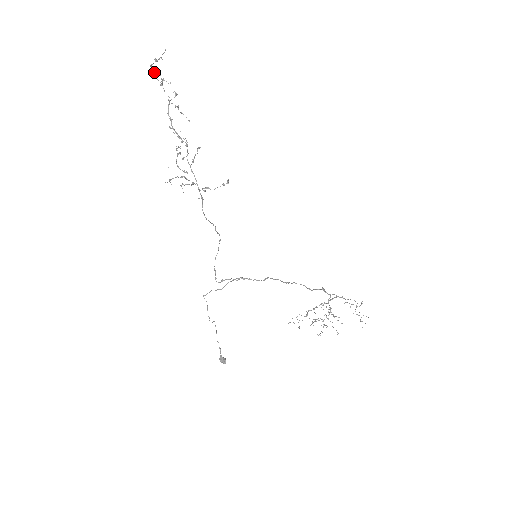
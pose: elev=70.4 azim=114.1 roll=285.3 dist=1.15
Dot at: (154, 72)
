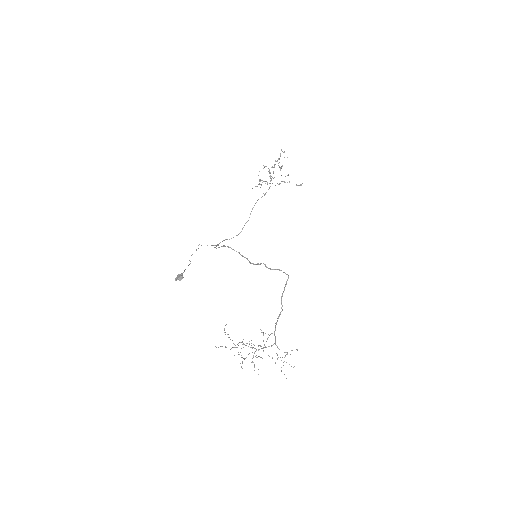
Dot at: occluded
